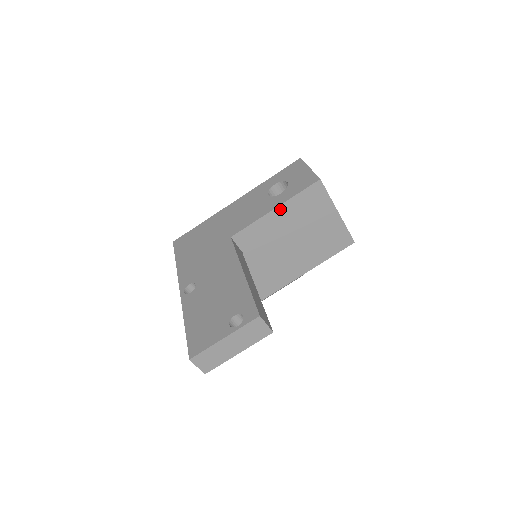
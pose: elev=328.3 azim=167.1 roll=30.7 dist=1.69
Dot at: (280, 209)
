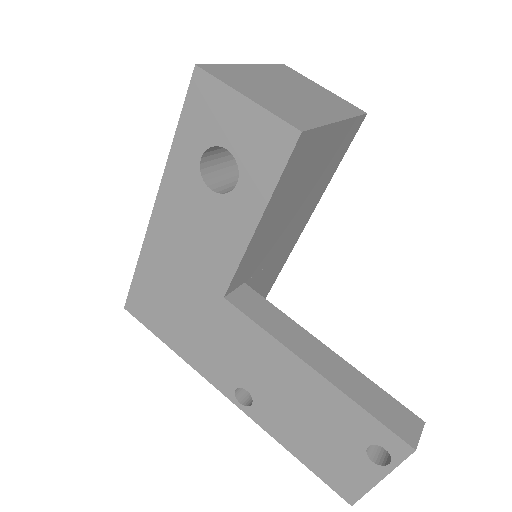
Dot at: (264, 217)
